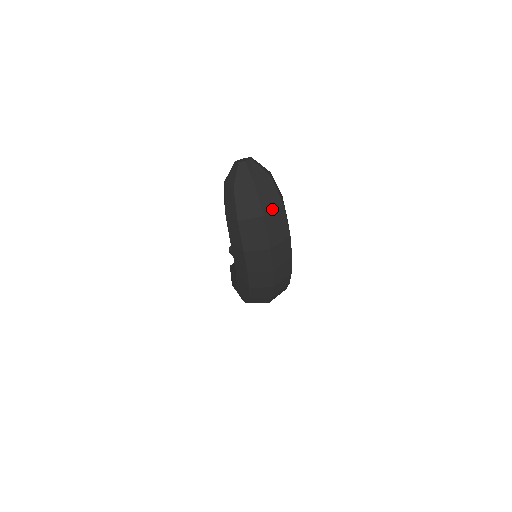
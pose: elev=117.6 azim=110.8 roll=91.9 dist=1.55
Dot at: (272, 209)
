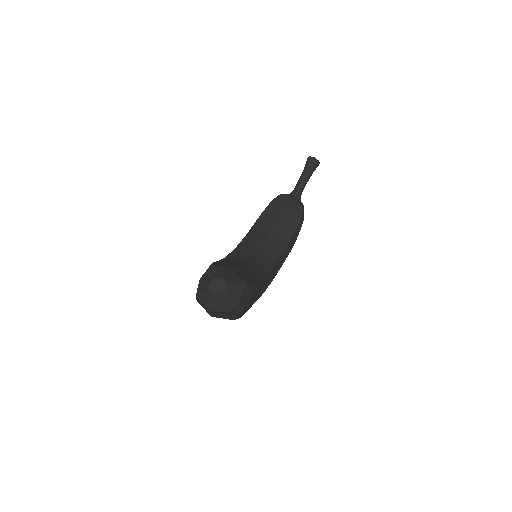
Dot at: (221, 317)
